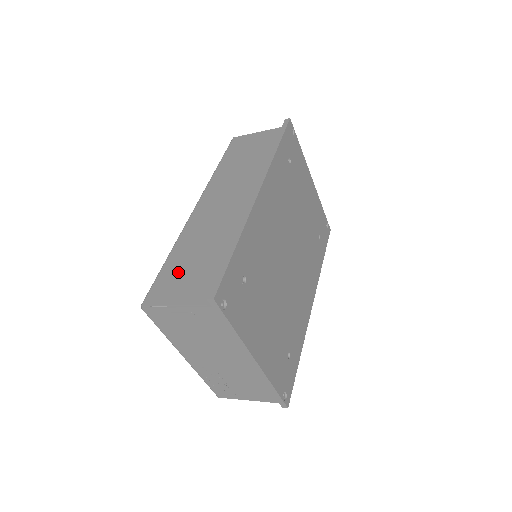
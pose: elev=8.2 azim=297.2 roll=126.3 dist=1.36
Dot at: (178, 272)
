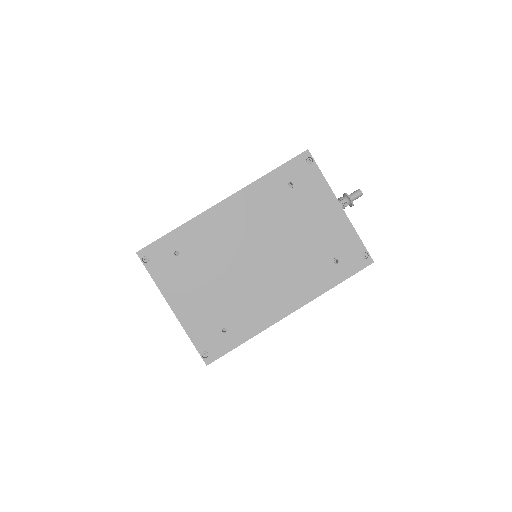
Dot at: occluded
